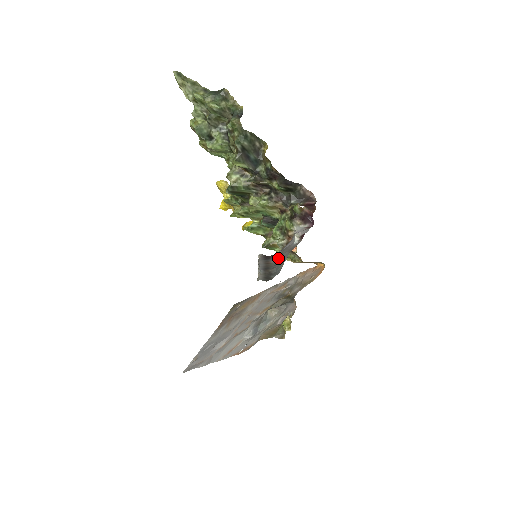
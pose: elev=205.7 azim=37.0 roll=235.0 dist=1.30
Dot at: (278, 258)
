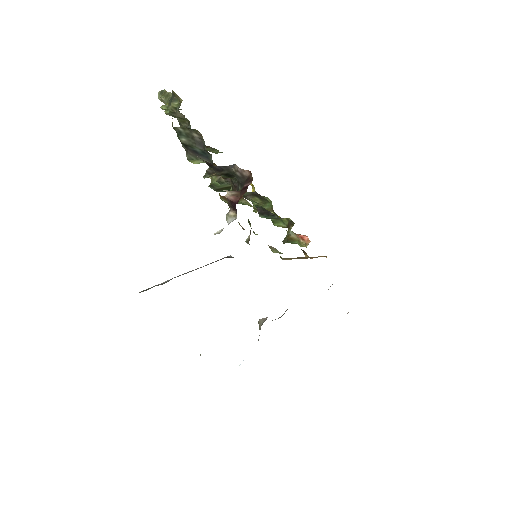
Dot at: occluded
